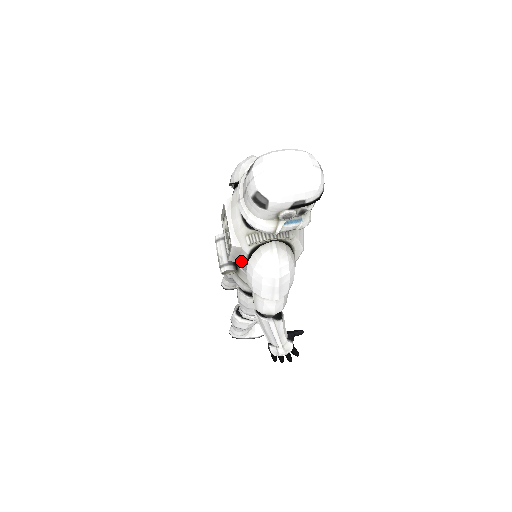
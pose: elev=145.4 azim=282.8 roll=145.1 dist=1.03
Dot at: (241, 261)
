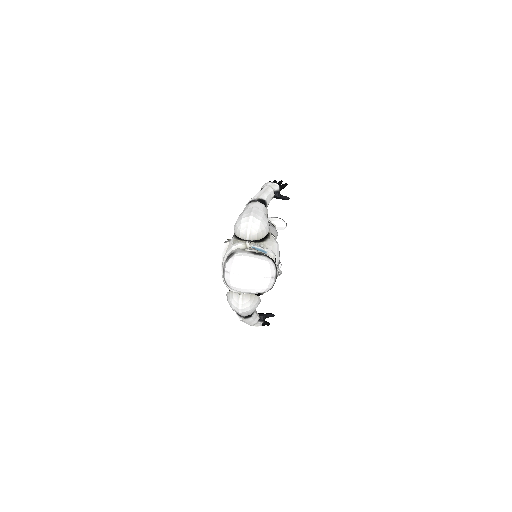
Dot at: occluded
